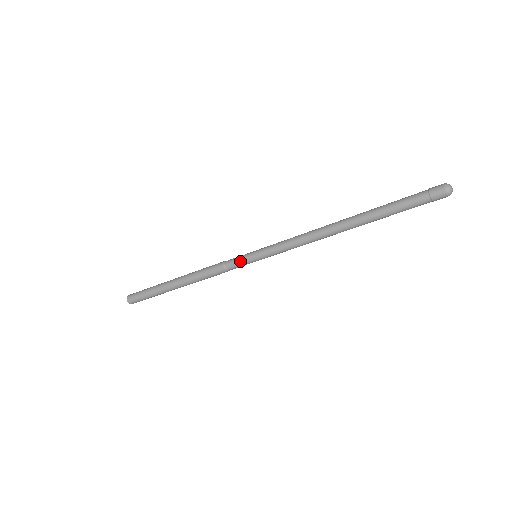
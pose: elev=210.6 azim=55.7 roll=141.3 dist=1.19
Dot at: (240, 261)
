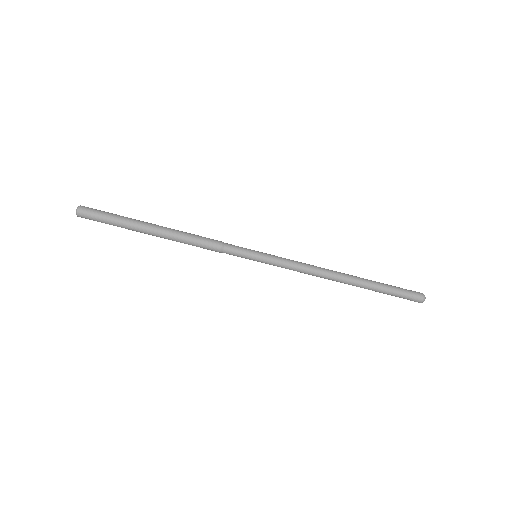
Dot at: (241, 254)
